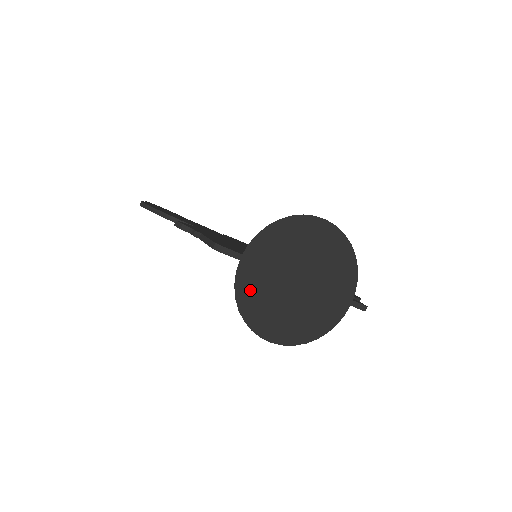
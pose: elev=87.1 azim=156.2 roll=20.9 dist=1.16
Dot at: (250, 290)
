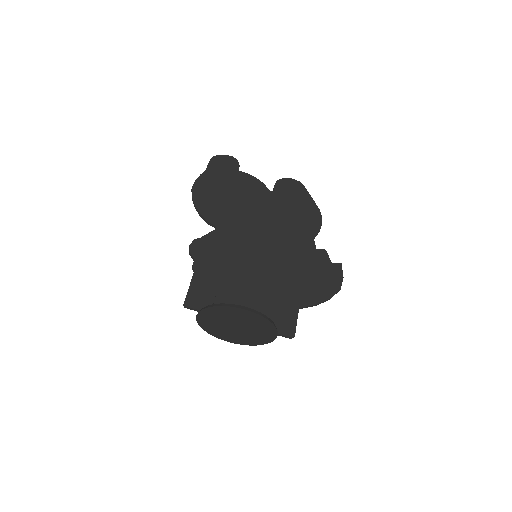
Dot at: (207, 325)
